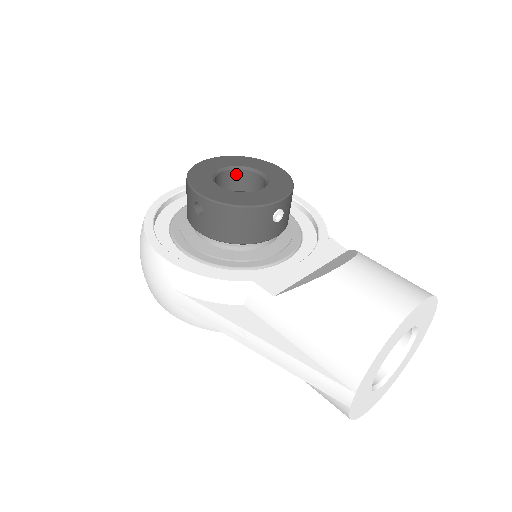
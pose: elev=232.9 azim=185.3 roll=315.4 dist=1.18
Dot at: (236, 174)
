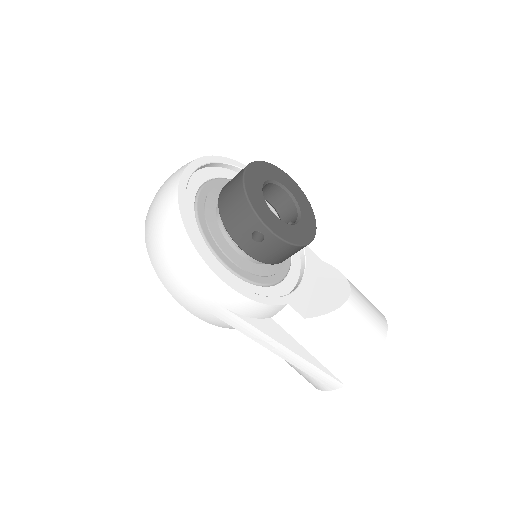
Dot at: (266, 186)
